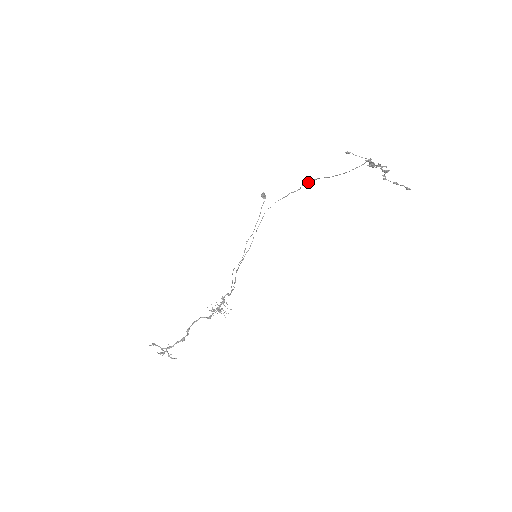
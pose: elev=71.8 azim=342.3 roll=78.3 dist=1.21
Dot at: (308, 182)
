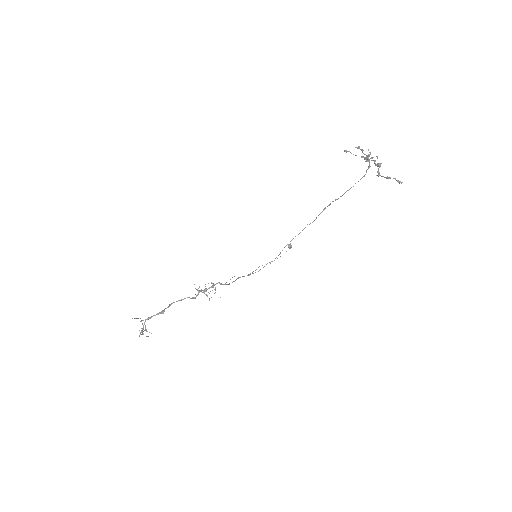
Dot at: occluded
